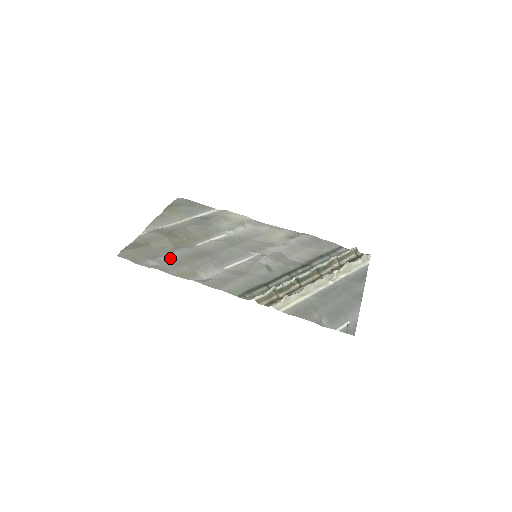
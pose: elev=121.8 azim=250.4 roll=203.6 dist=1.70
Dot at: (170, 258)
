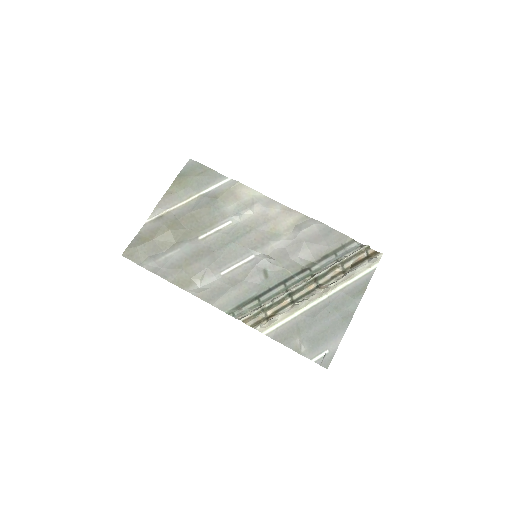
Dot at: (170, 259)
